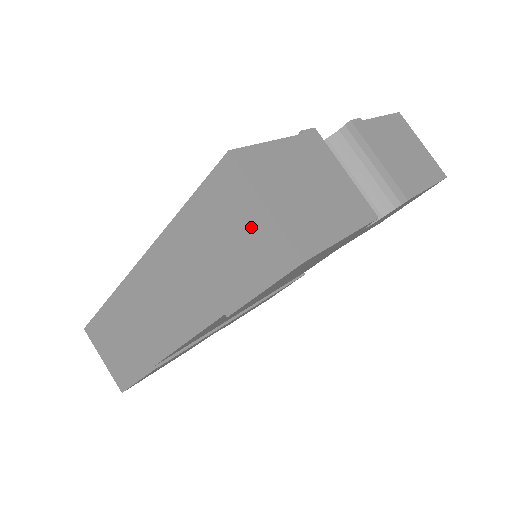
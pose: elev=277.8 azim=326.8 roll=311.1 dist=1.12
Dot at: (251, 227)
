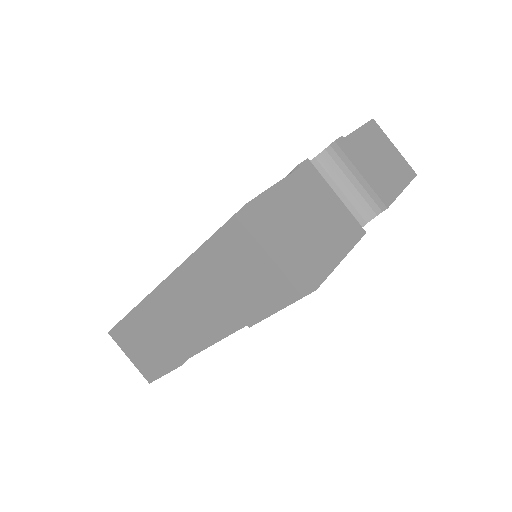
Dot at: (269, 262)
